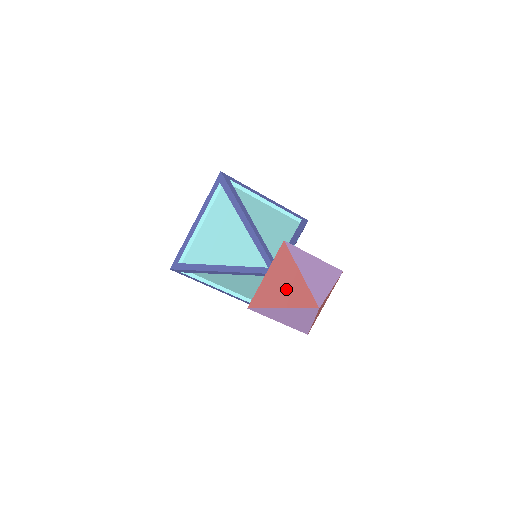
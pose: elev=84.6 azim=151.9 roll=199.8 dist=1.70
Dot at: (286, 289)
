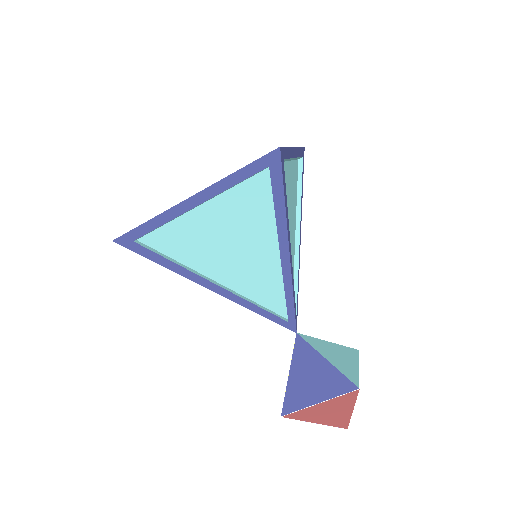
Dot at: (331, 416)
